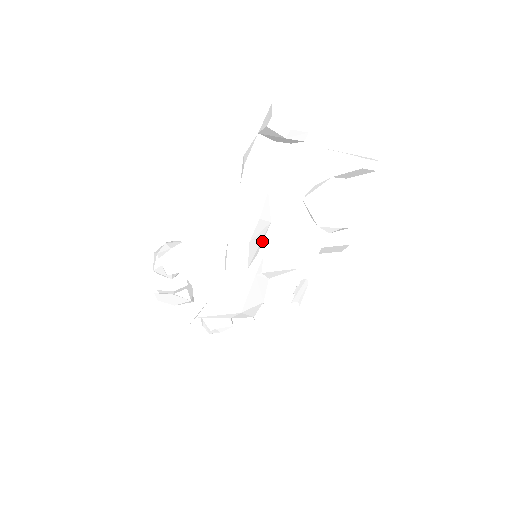
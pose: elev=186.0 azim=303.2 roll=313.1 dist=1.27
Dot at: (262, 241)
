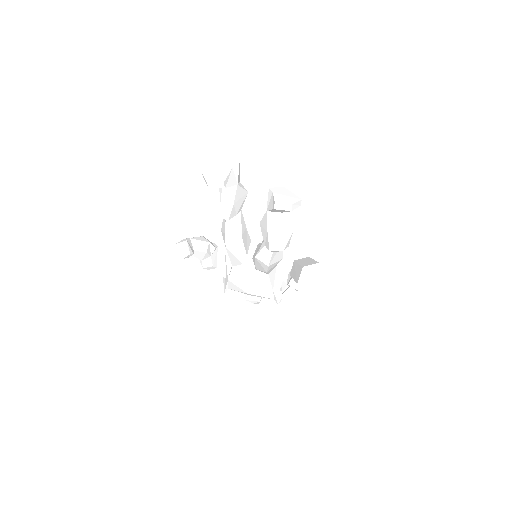
Dot at: (244, 247)
